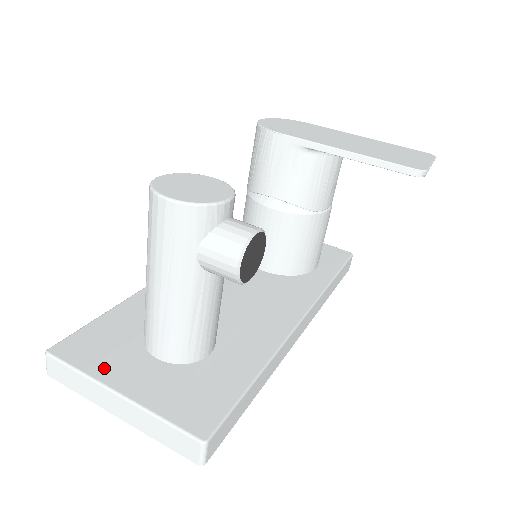
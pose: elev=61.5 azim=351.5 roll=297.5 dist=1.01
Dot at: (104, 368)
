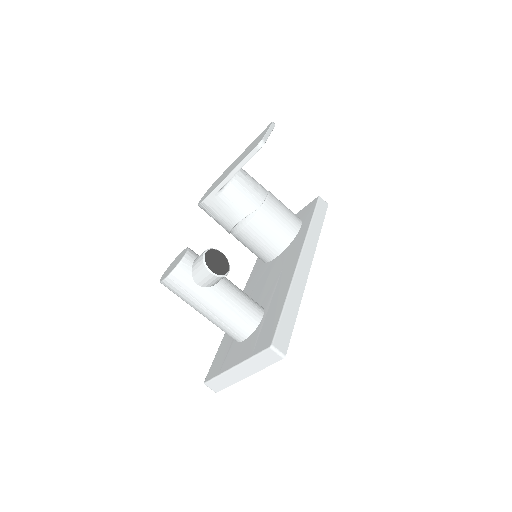
Dot at: (226, 365)
